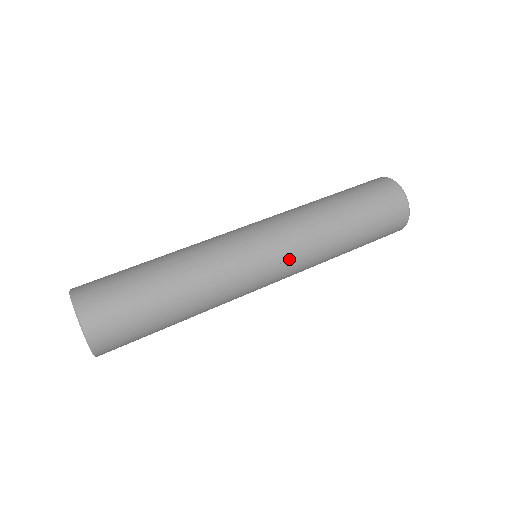
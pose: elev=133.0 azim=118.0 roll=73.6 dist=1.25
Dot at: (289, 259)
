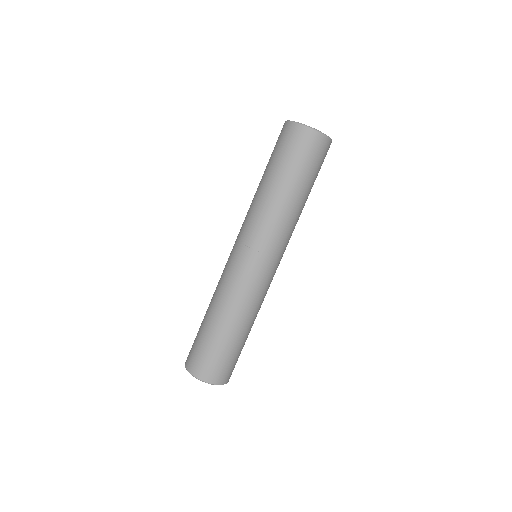
Dot at: (283, 251)
